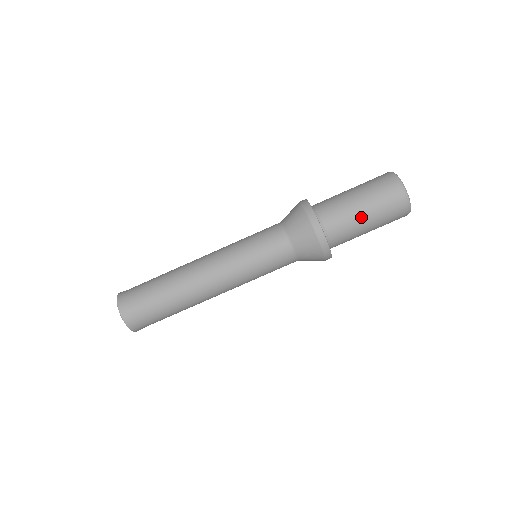
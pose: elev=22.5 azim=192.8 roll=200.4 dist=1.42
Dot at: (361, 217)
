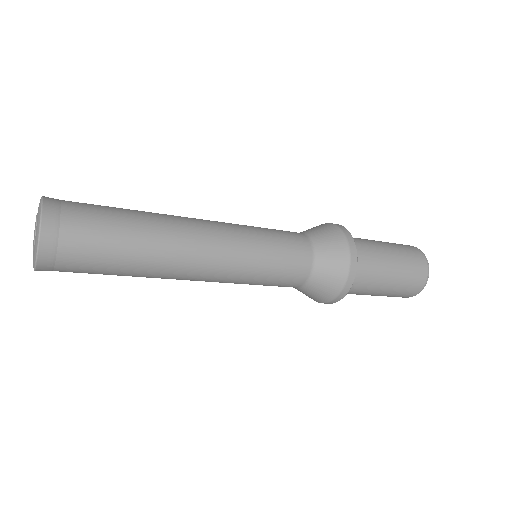
Dot at: (381, 287)
